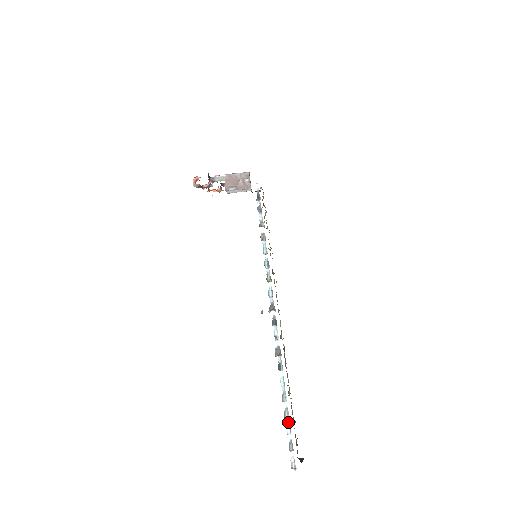
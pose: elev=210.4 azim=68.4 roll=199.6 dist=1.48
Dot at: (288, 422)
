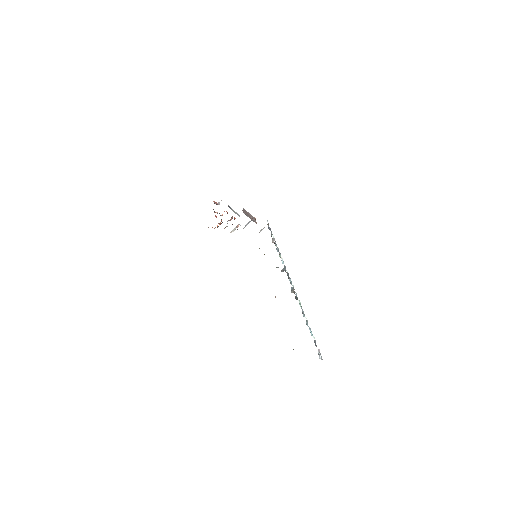
Dot at: (310, 329)
